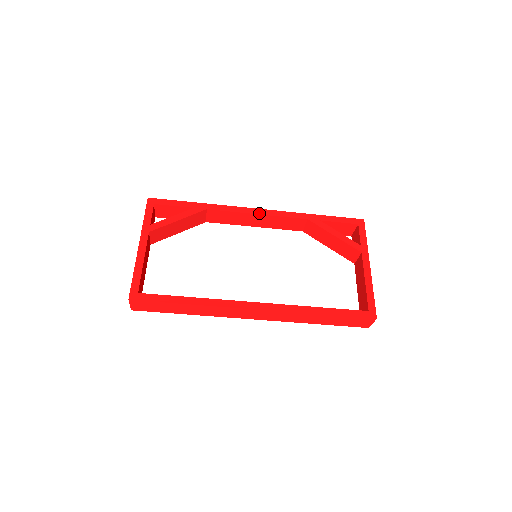
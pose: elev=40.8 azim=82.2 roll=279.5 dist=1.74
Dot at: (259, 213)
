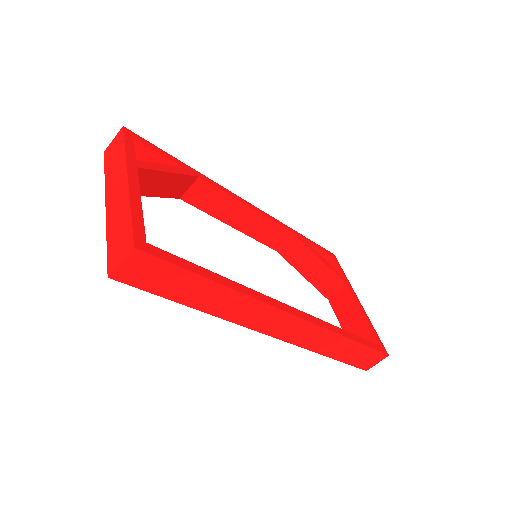
Dot at: (252, 207)
